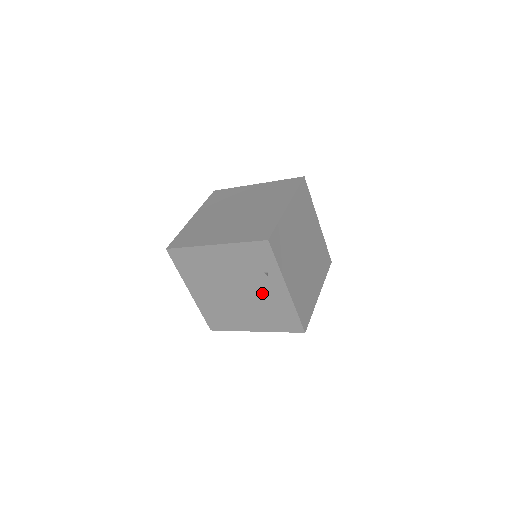
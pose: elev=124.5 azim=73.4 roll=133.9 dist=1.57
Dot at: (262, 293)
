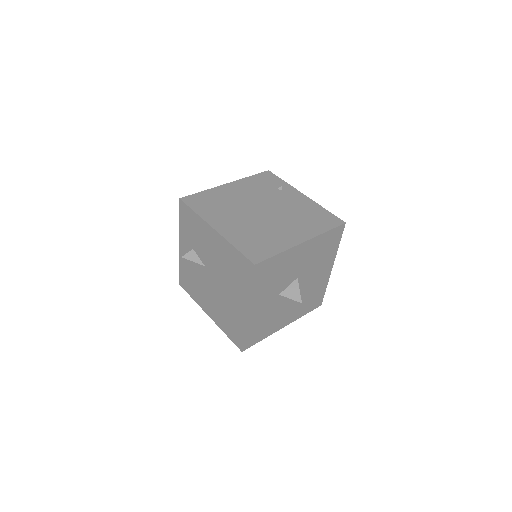
Dot at: (286, 204)
